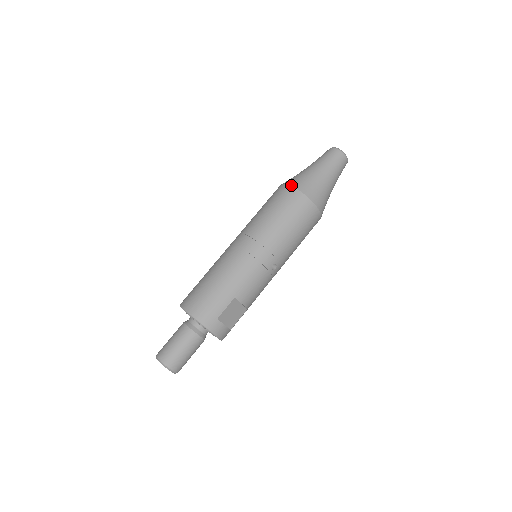
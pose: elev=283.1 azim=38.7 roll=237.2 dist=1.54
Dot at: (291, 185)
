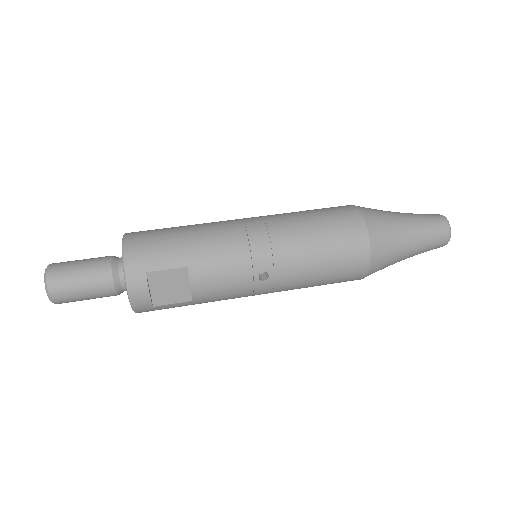
Dot at: (359, 208)
